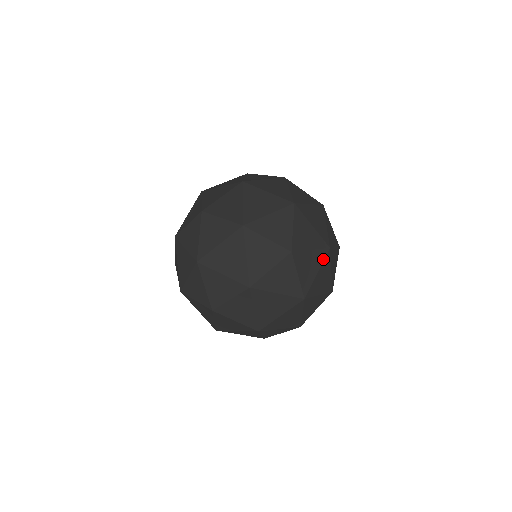
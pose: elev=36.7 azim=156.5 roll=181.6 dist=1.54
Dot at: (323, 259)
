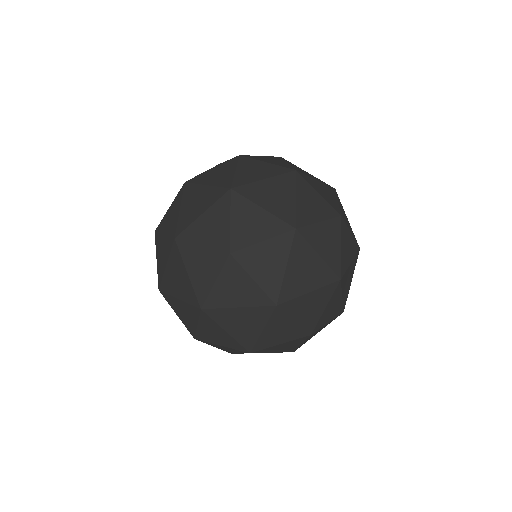
Dot at: occluded
